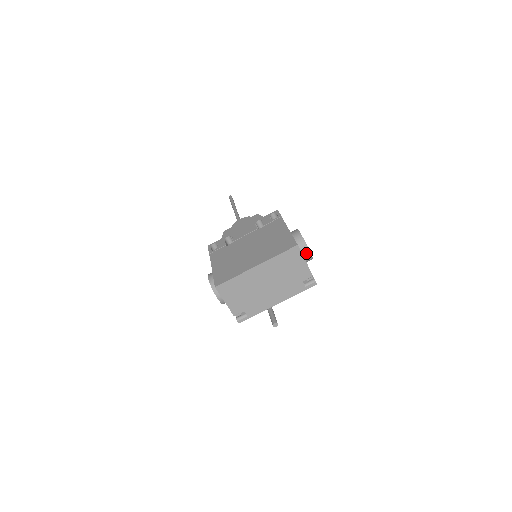
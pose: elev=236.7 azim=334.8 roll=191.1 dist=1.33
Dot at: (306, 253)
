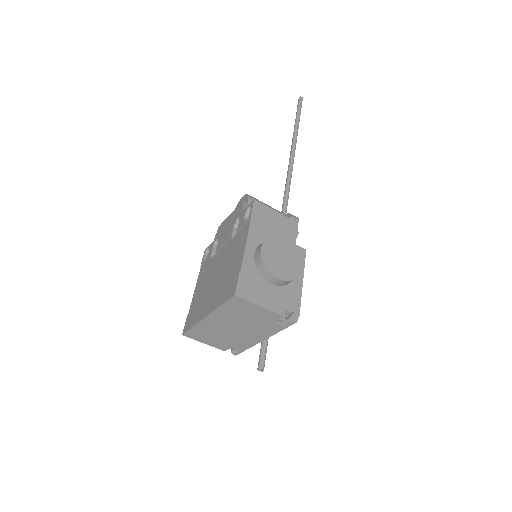
Dot at: (275, 281)
